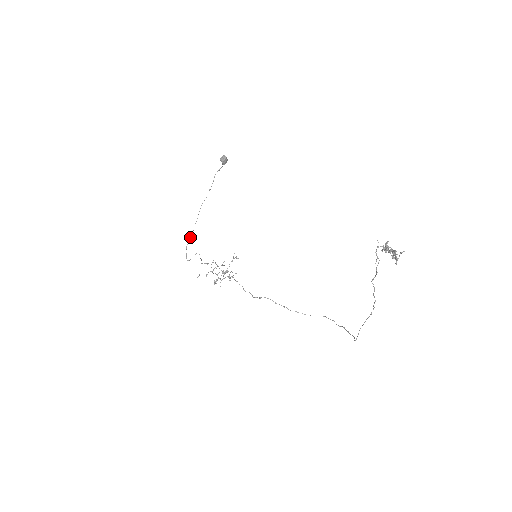
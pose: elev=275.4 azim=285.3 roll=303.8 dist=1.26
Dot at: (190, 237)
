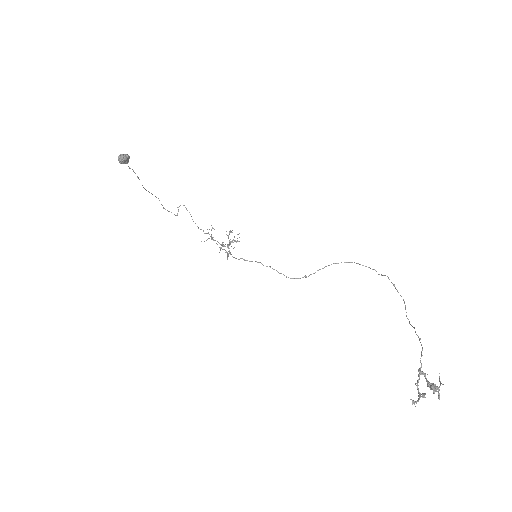
Dot at: occluded
